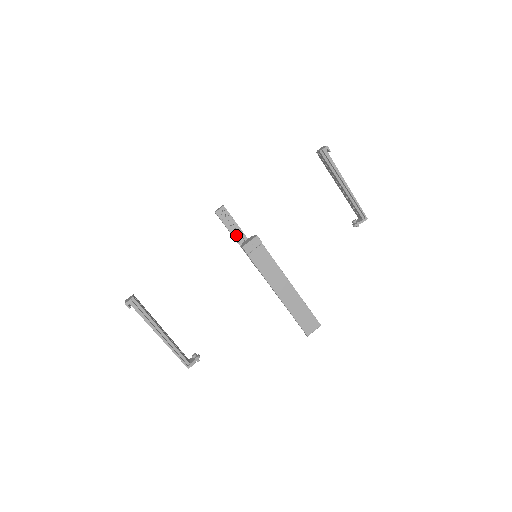
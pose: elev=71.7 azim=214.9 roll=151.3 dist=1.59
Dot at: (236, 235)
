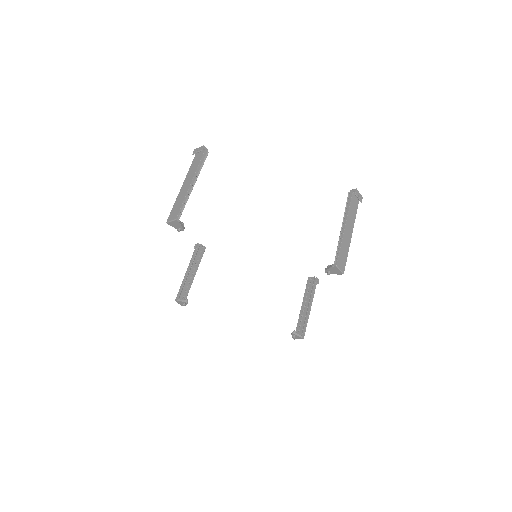
Dot at: (192, 268)
